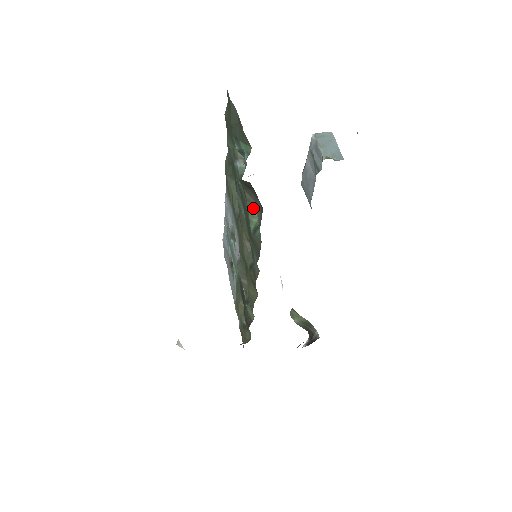
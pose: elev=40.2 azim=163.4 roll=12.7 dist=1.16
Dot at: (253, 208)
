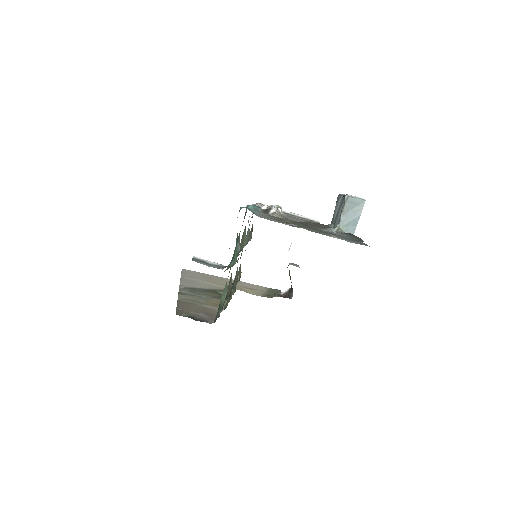
Dot at: (226, 290)
